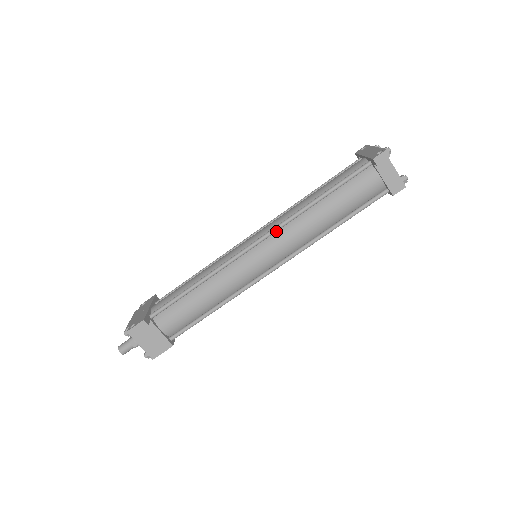
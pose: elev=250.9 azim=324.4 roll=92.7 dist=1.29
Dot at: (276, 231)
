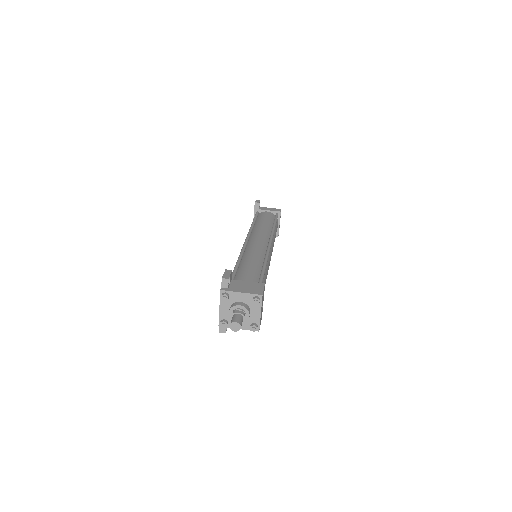
Dot at: occluded
